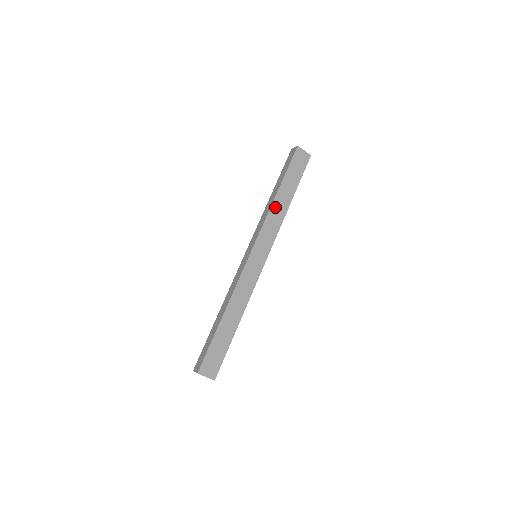
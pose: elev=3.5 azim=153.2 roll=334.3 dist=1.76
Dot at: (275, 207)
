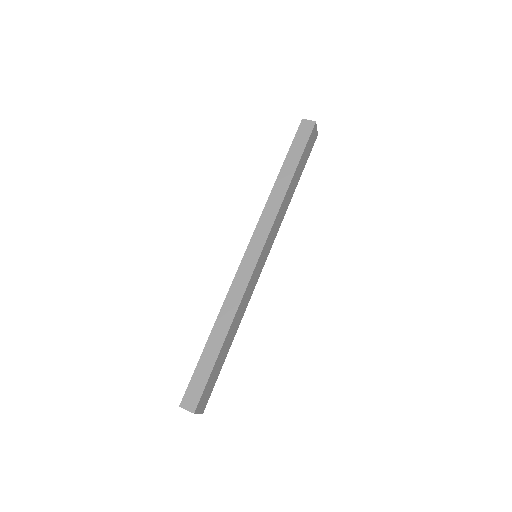
Dot at: (286, 198)
